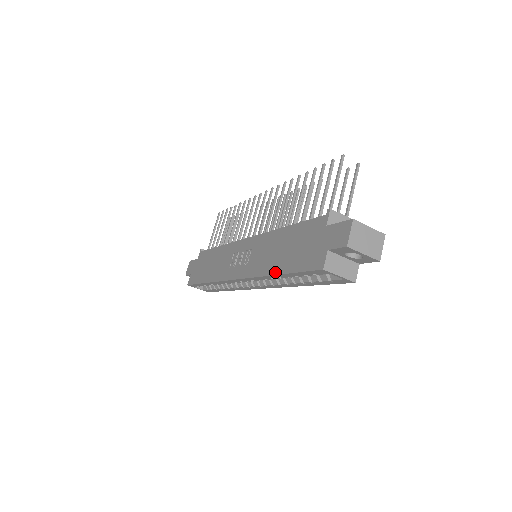
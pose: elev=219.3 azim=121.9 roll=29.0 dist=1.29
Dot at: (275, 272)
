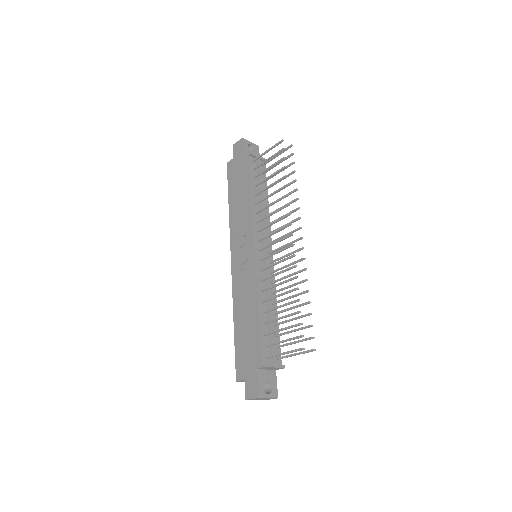
Dot at: (235, 322)
